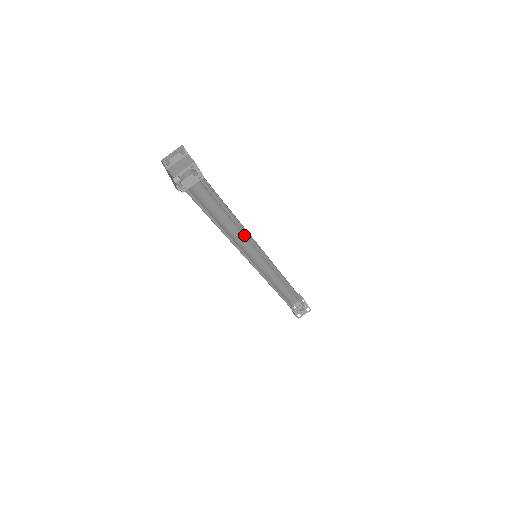
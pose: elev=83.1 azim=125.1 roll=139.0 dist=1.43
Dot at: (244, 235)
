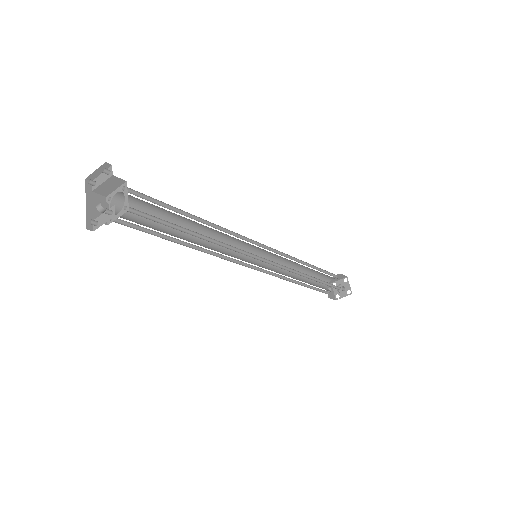
Dot at: occluded
